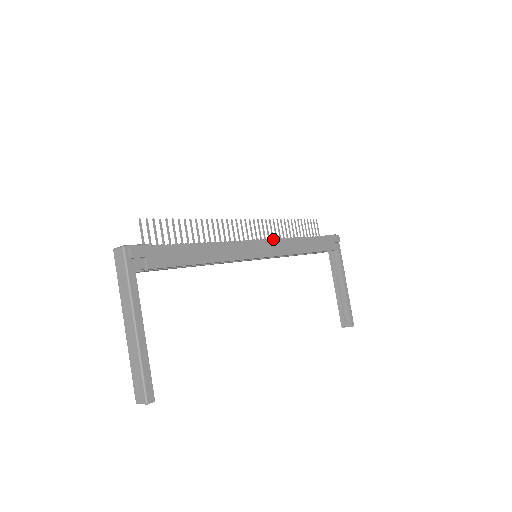
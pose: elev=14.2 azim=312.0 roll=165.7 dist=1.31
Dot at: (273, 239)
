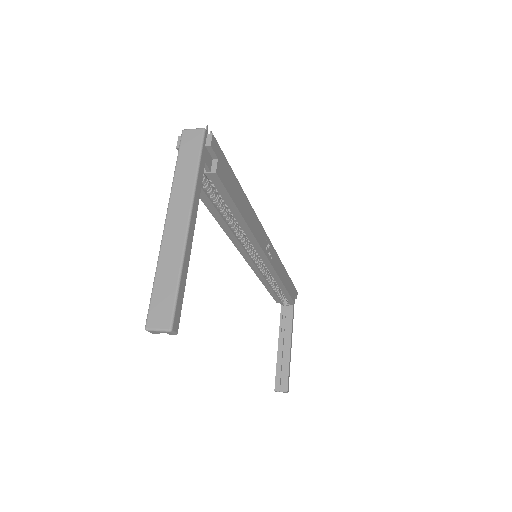
Dot at: occluded
